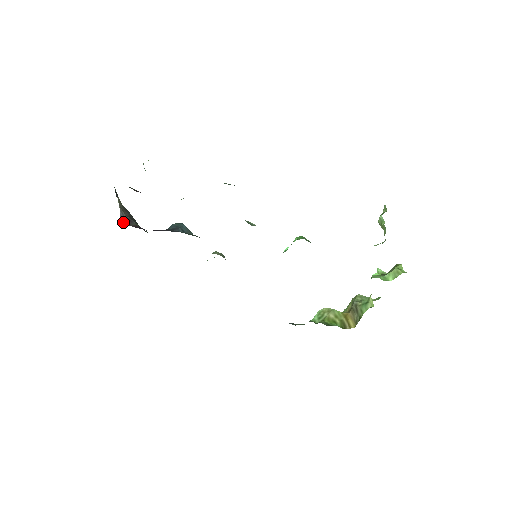
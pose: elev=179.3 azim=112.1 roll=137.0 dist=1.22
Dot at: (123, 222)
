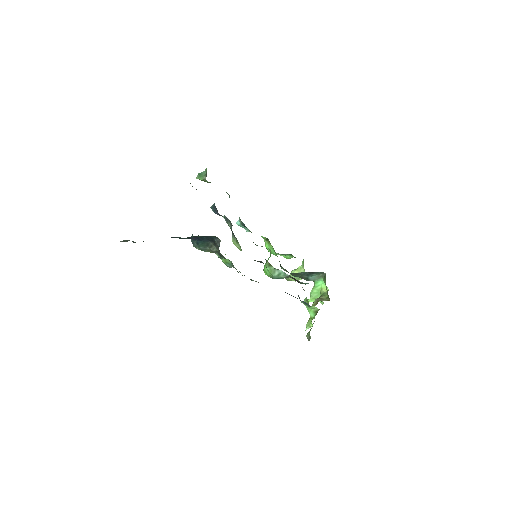
Dot at: occluded
